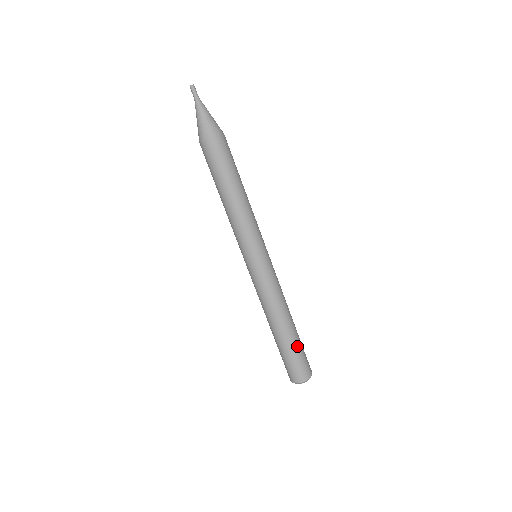
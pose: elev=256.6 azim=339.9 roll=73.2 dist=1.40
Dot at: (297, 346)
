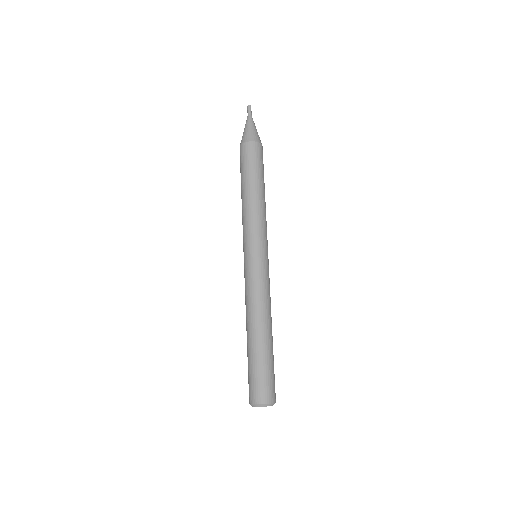
Dot at: (266, 359)
